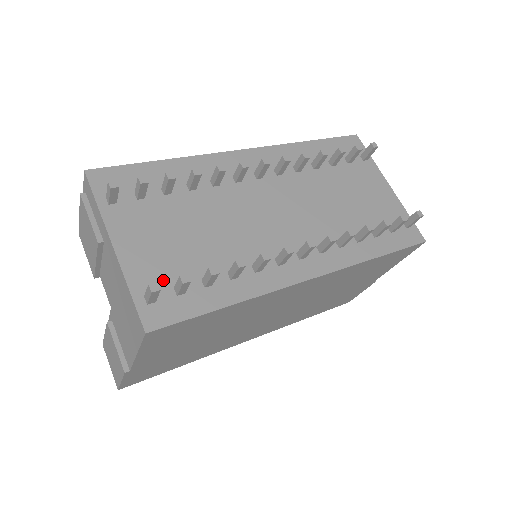
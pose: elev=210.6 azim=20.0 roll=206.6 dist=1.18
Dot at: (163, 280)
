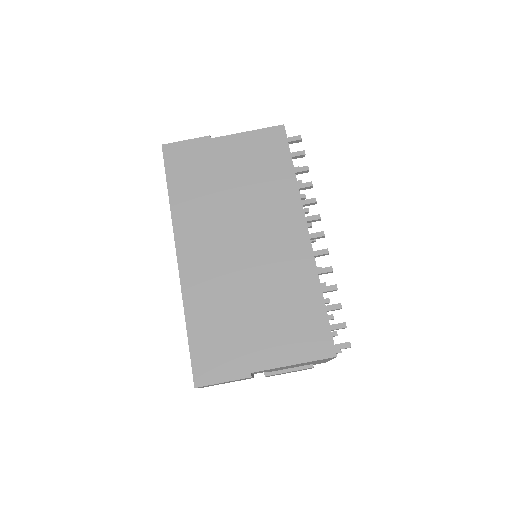
Dot at: occluded
